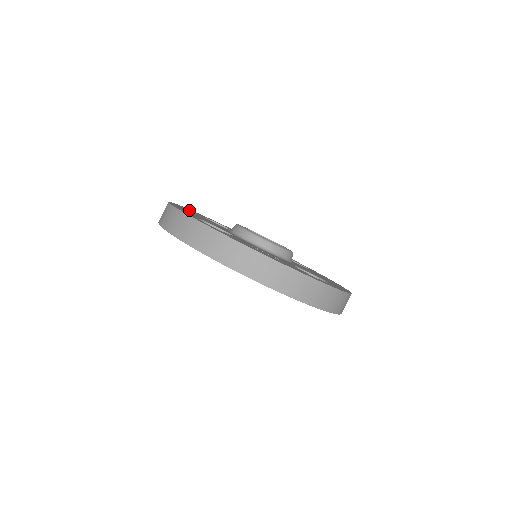
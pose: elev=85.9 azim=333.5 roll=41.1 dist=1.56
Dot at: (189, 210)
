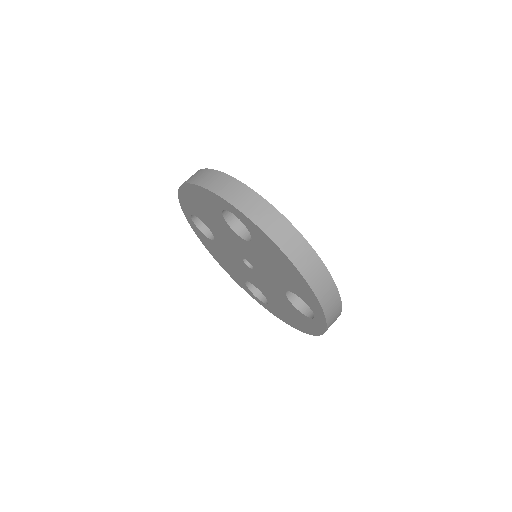
Dot at: occluded
